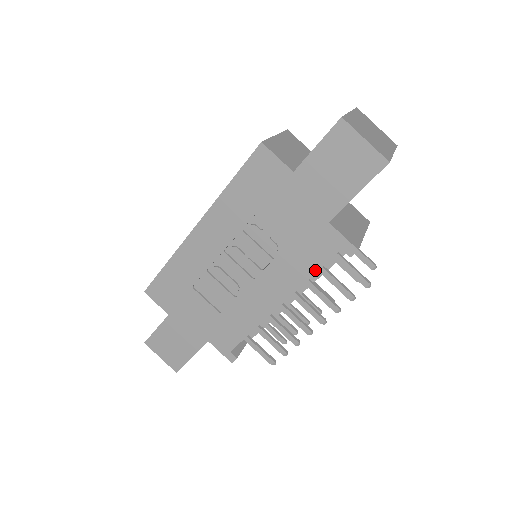
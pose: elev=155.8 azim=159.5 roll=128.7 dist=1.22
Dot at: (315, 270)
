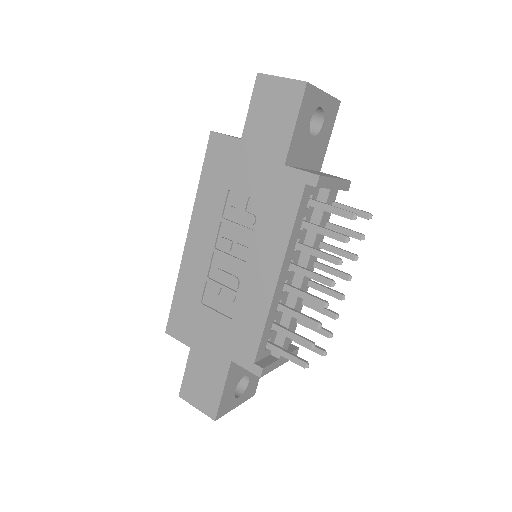
Dot at: (293, 219)
